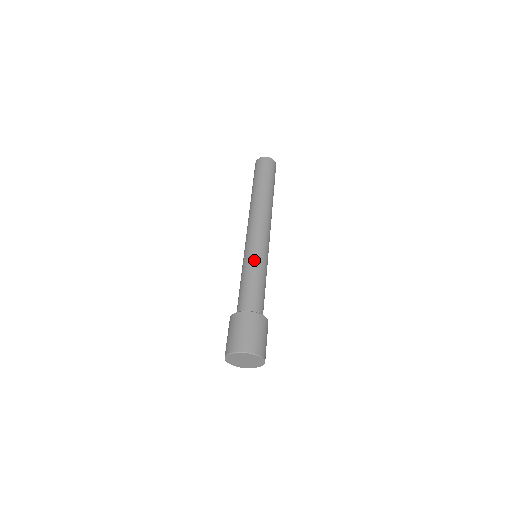
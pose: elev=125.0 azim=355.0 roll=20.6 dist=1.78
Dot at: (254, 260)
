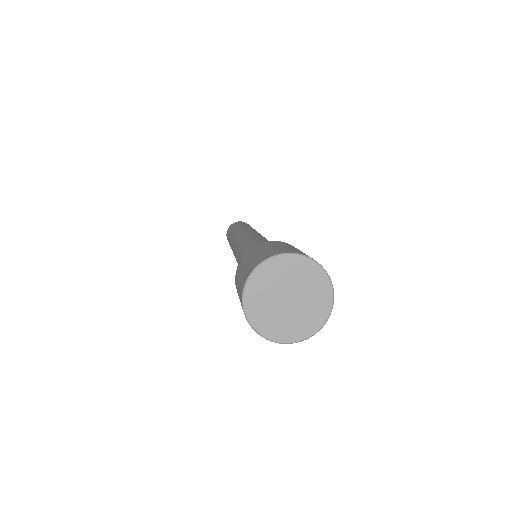
Dot at: (250, 240)
